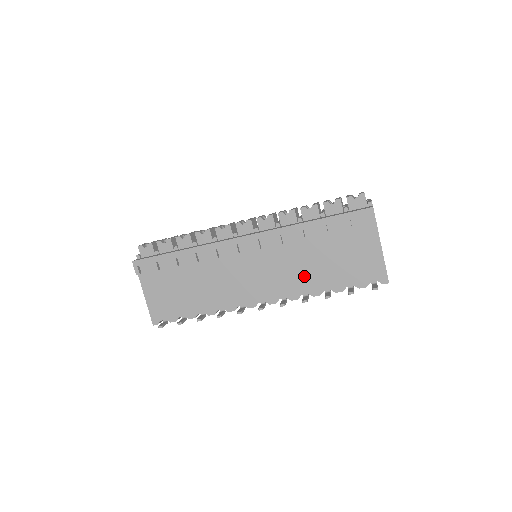
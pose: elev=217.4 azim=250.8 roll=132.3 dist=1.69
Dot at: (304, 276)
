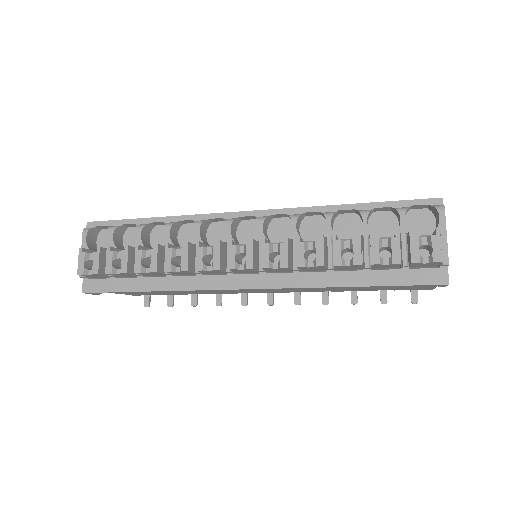
Dot at: (327, 289)
